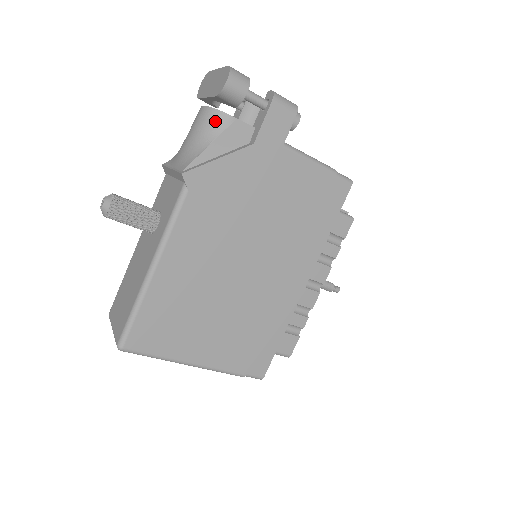
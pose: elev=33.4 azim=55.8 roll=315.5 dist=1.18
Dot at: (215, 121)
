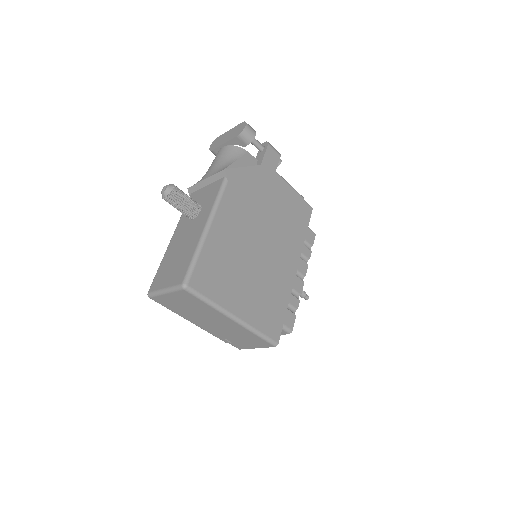
Dot at: (235, 151)
